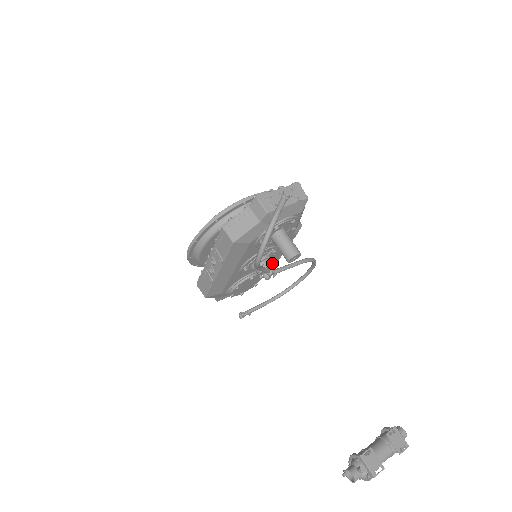
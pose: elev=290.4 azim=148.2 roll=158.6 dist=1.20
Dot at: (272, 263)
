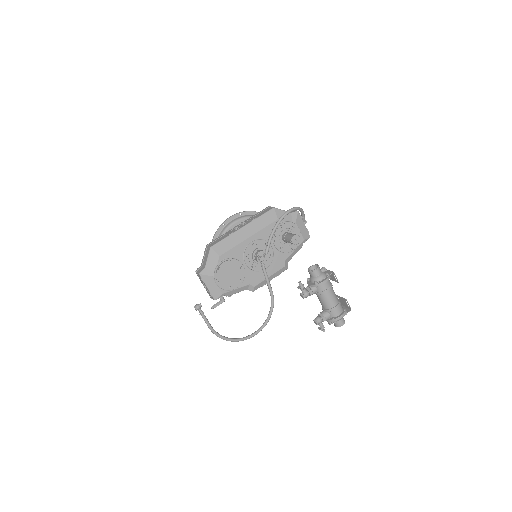
Dot at: (252, 282)
